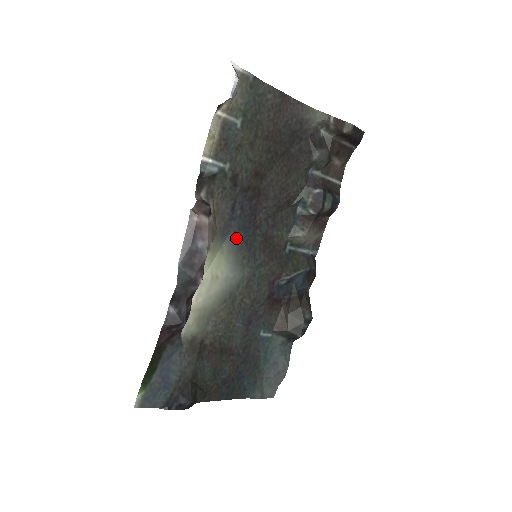
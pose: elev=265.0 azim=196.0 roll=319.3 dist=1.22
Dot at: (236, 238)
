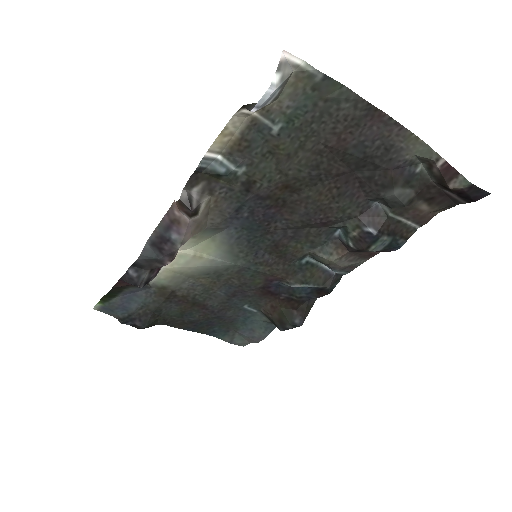
Dot at: (236, 234)
